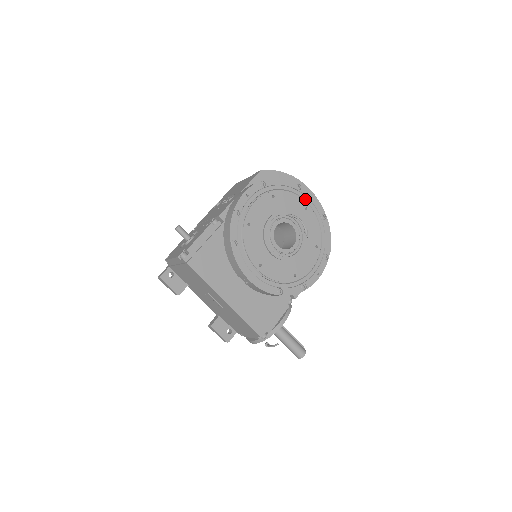
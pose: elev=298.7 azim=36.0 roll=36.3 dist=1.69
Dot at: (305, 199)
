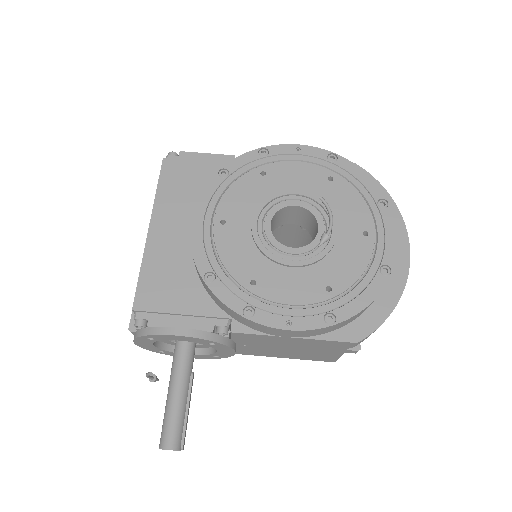
Dot at: (378, 224)
